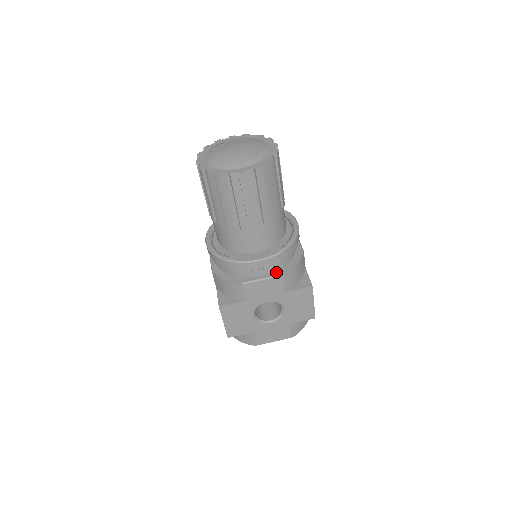
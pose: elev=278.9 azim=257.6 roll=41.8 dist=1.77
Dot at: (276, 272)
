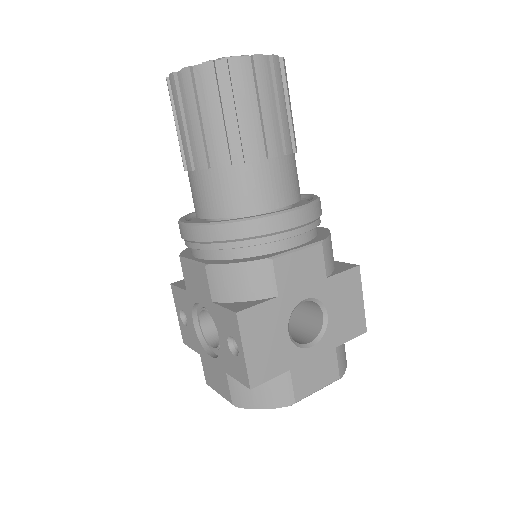
Dot at: (310, 241)
